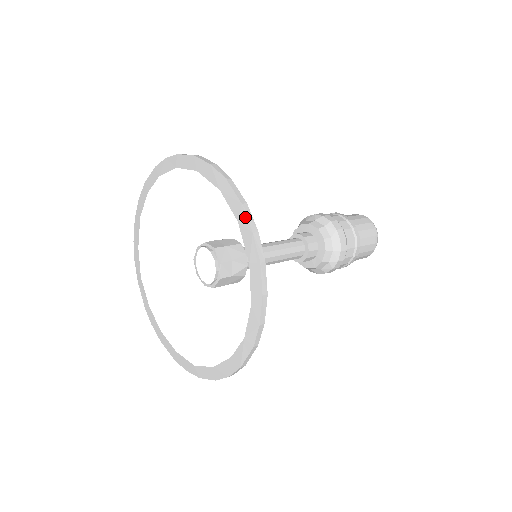
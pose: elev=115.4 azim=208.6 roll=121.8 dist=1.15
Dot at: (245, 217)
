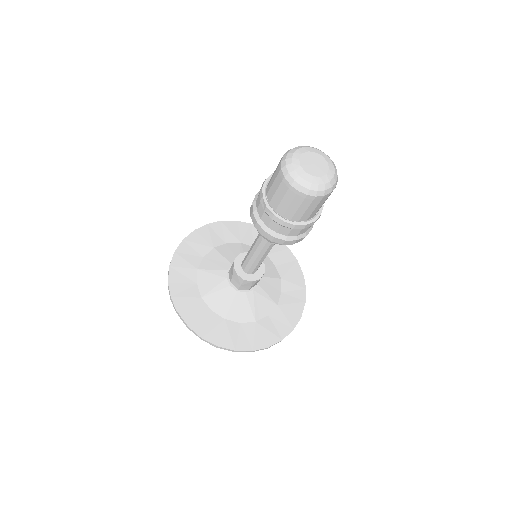
Dot at: (242, 351)
